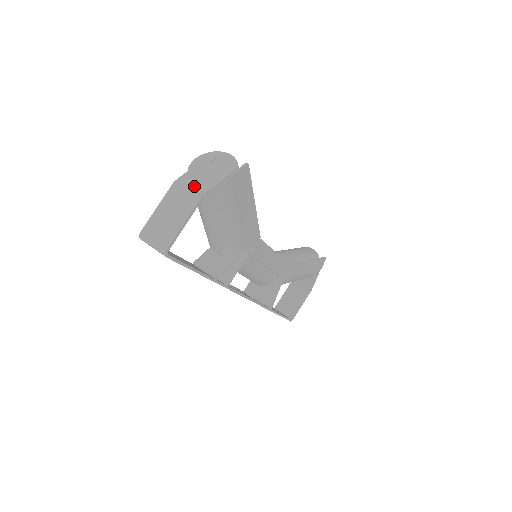
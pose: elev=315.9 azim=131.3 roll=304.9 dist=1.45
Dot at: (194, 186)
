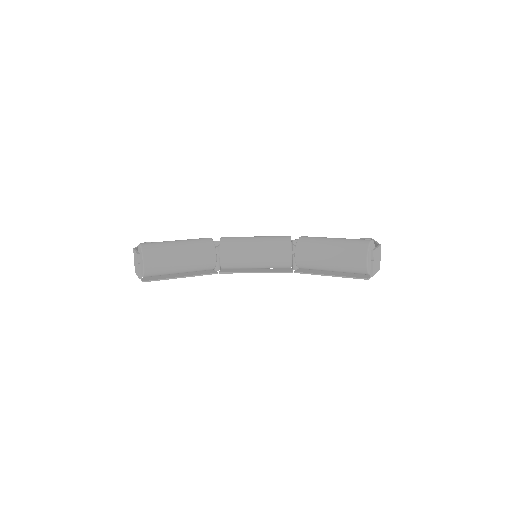
Dot at: occluded
